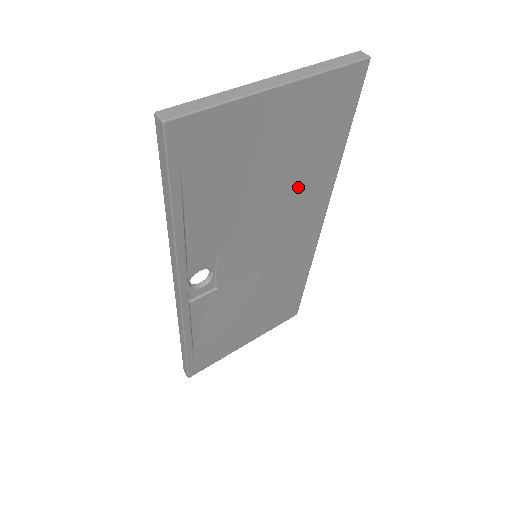
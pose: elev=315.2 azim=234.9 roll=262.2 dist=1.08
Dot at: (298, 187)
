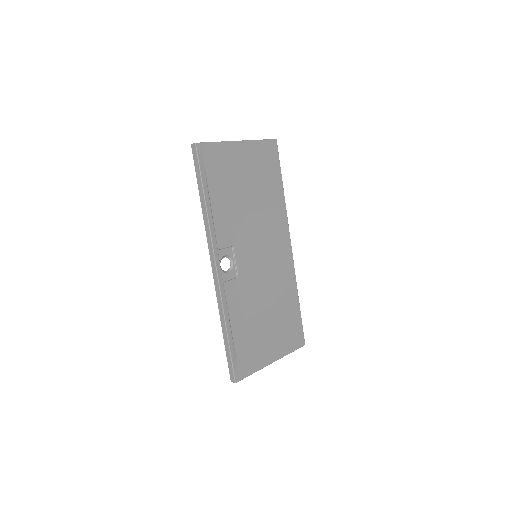
Dot at: (266, 207)
